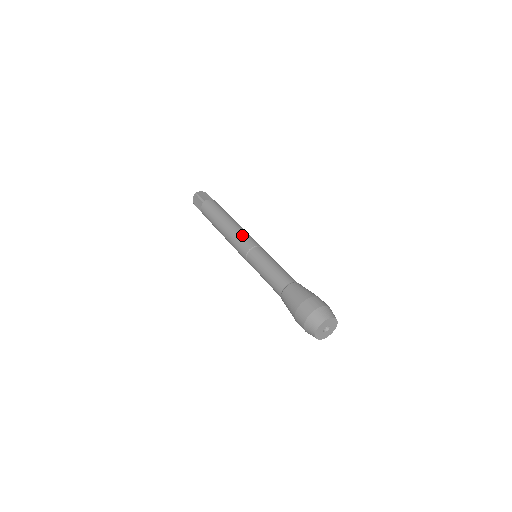
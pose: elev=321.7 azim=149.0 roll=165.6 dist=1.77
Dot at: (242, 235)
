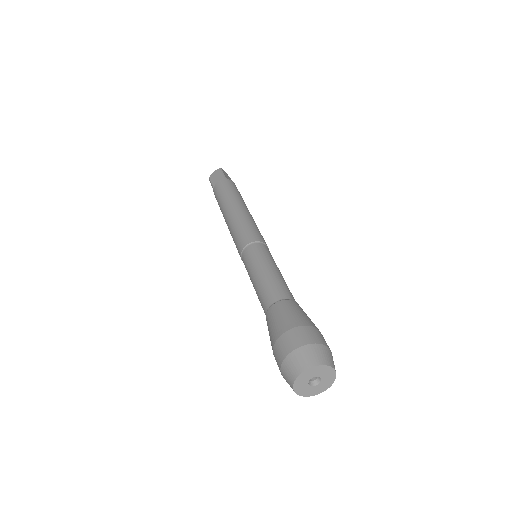
Dot at: (254, 225)
